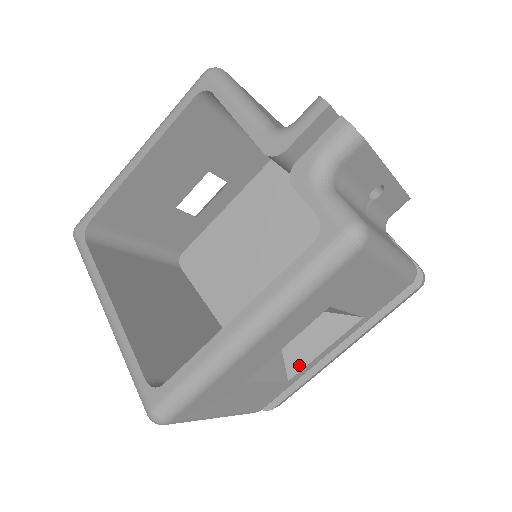
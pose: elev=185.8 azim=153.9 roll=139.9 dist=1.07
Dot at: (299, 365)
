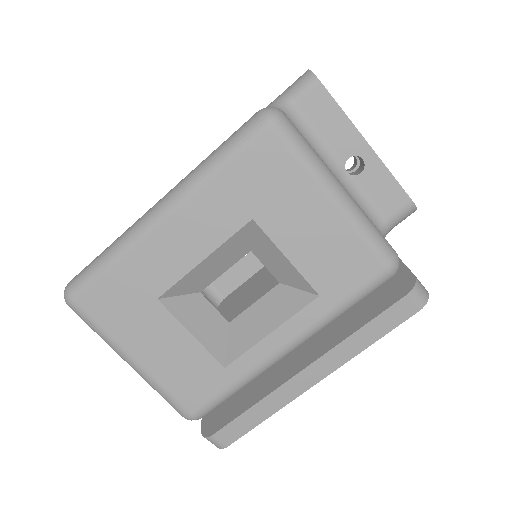
Dot at: (241, 348)
